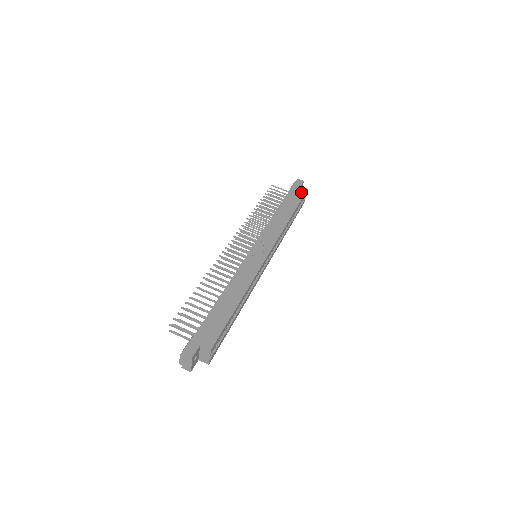
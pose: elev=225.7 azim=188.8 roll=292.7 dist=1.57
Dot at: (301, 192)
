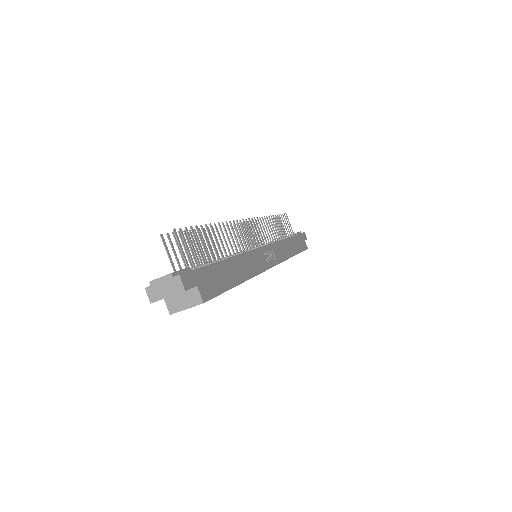
Dot at: (304, 245)
